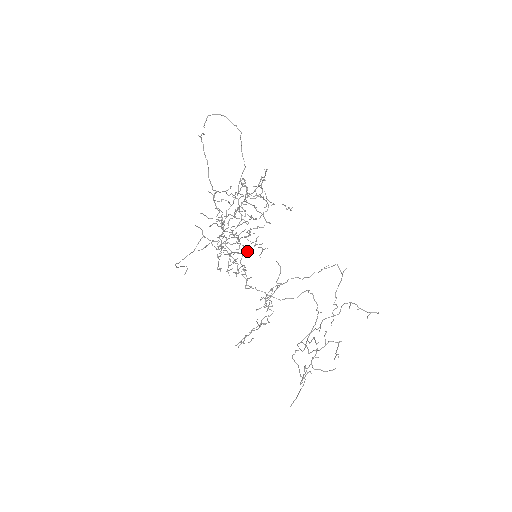
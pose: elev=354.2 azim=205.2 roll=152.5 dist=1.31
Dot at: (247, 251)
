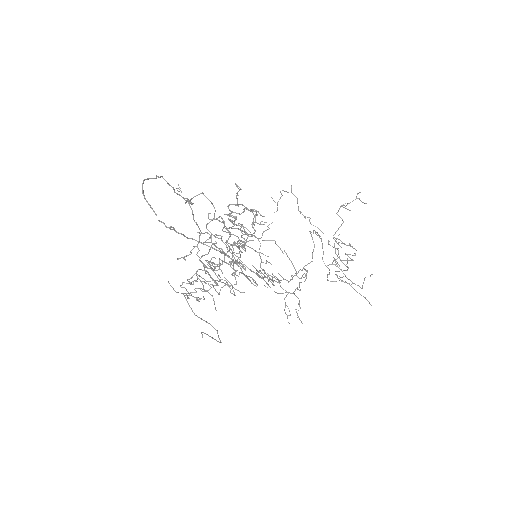
Dot at: occluded
